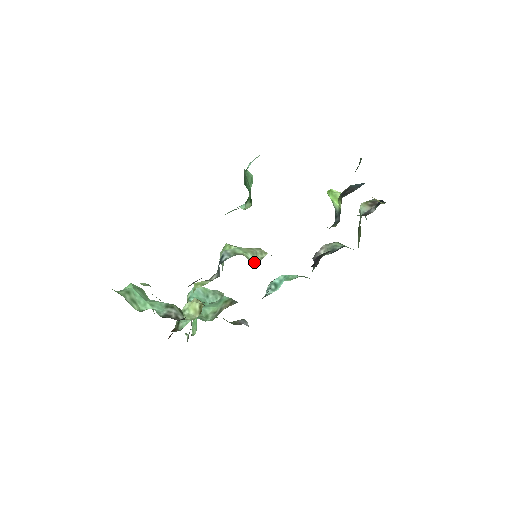
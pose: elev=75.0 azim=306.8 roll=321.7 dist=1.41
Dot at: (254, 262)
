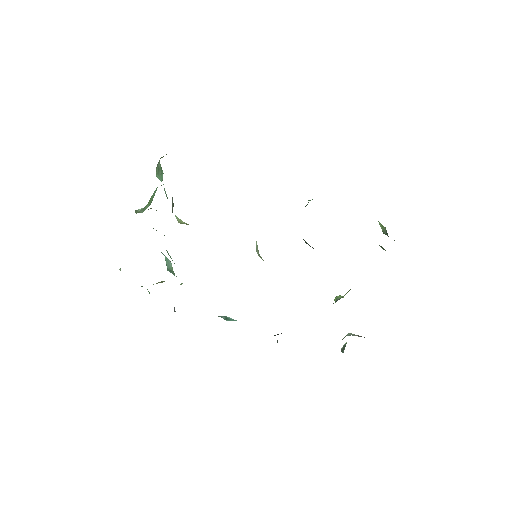
Dot at: (256, 247)
